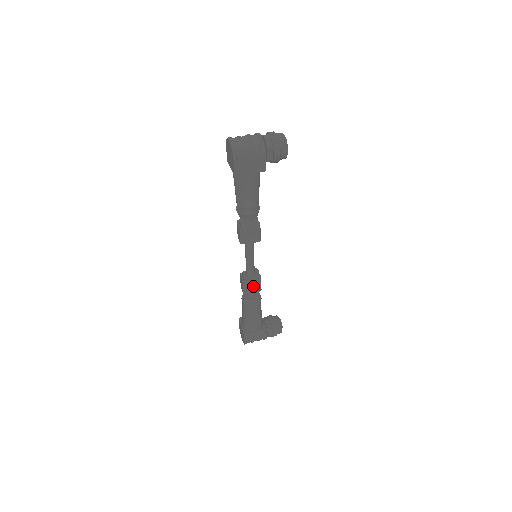
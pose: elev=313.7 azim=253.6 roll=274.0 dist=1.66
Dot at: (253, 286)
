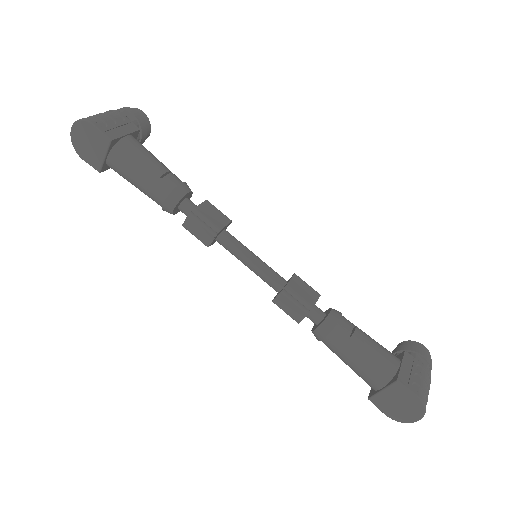
Dot at: (302, 291)
